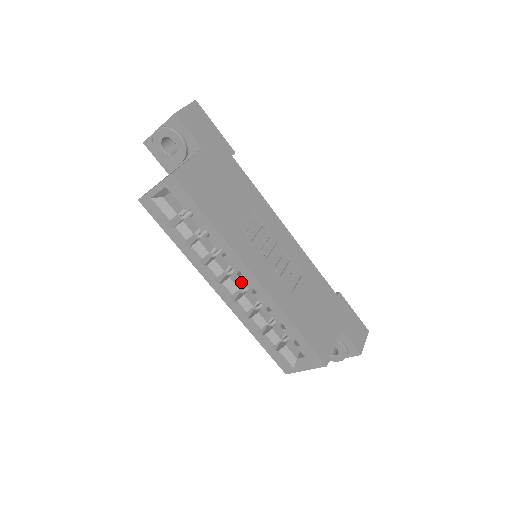
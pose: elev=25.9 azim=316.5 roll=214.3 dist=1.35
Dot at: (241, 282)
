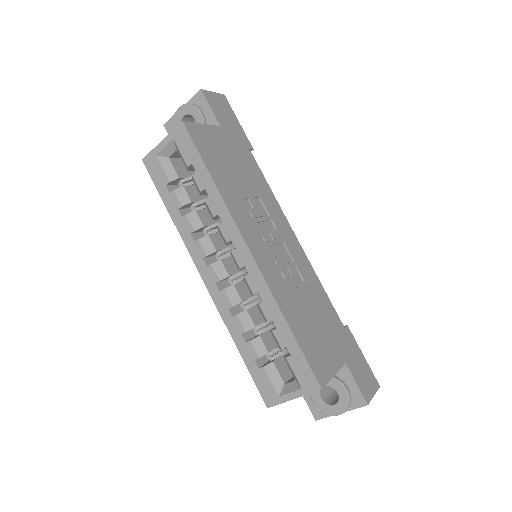
Dot at: (233, 271)
